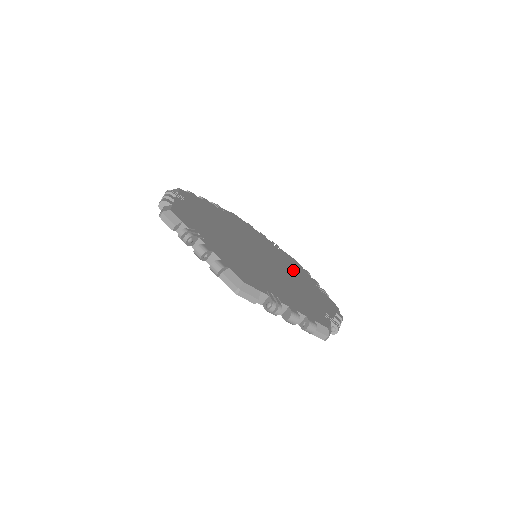
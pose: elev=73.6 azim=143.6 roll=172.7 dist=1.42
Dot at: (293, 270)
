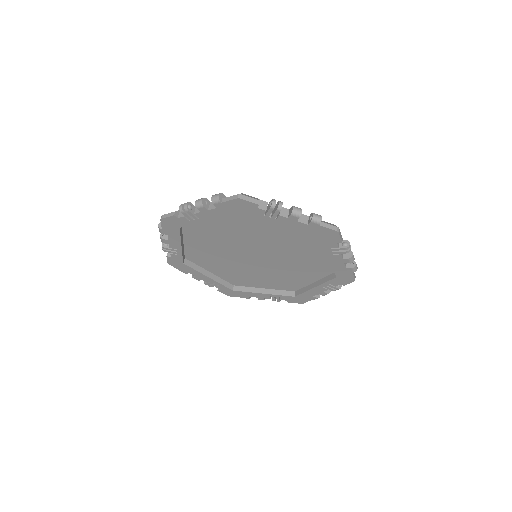
Dot at: (259, 277)
